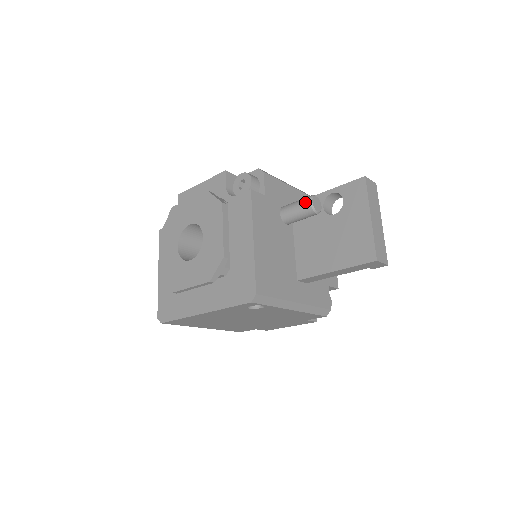
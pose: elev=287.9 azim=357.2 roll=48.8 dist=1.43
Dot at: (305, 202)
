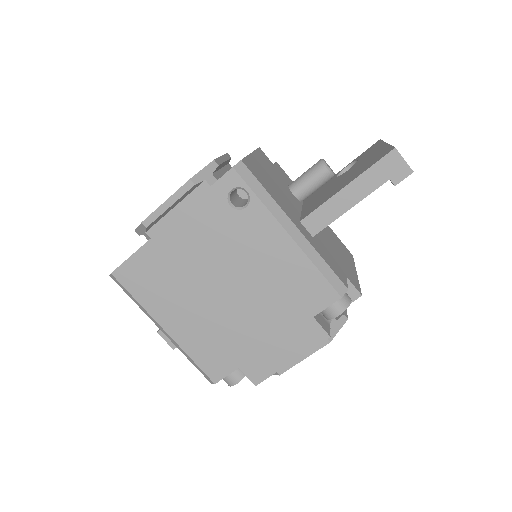
Dot at: (316, 163)
